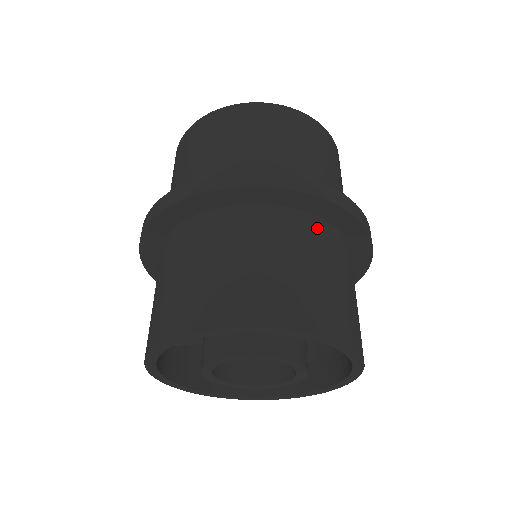
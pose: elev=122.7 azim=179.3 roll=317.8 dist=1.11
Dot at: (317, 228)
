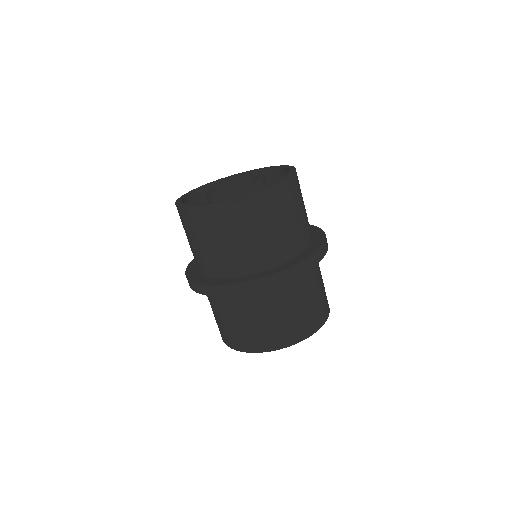
Dot at: (286, 284)
